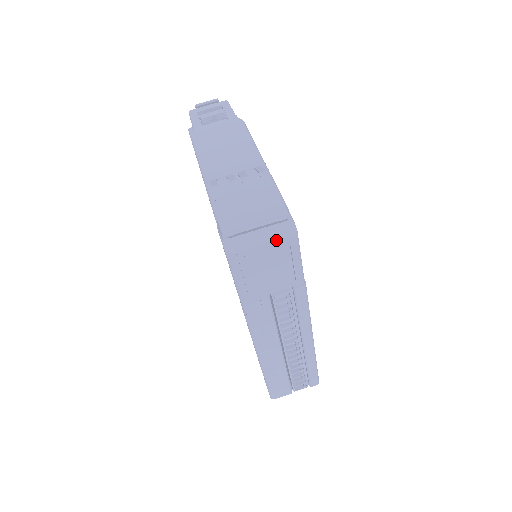
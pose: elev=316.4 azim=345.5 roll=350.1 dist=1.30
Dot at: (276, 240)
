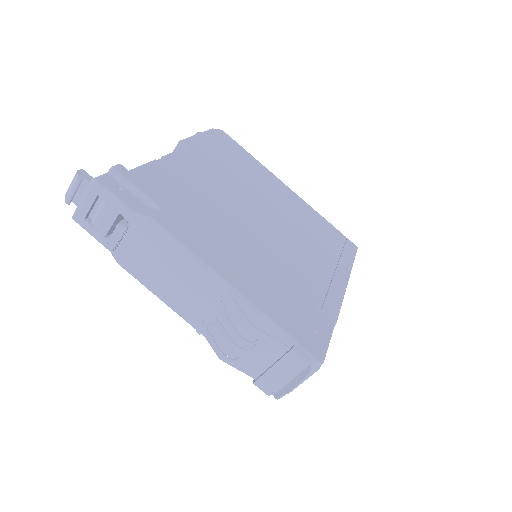
Dot at: (310, 375)
